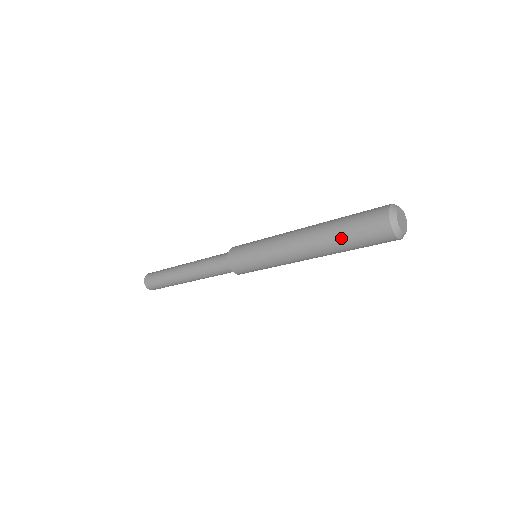
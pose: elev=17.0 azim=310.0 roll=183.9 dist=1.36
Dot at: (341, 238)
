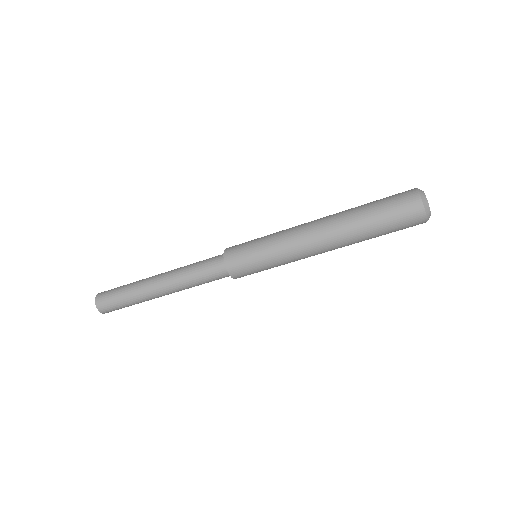
Dot at: (363, 205)
